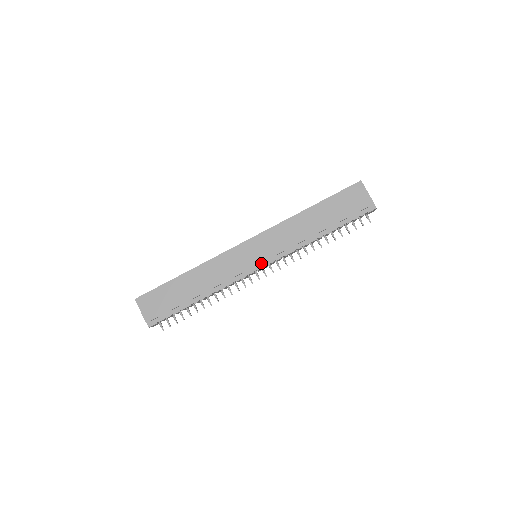
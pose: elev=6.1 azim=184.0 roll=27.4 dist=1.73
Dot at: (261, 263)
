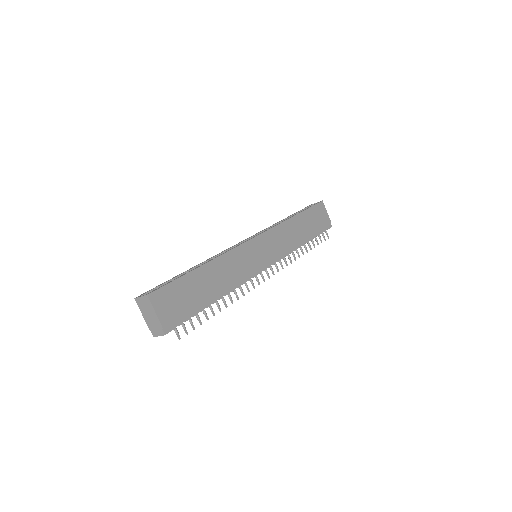
Dot at: (266, 263)
